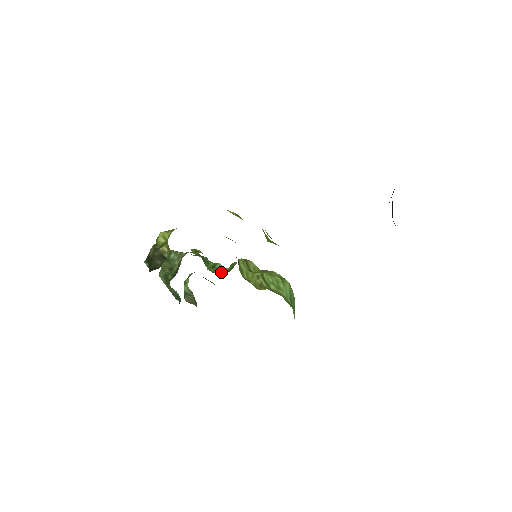
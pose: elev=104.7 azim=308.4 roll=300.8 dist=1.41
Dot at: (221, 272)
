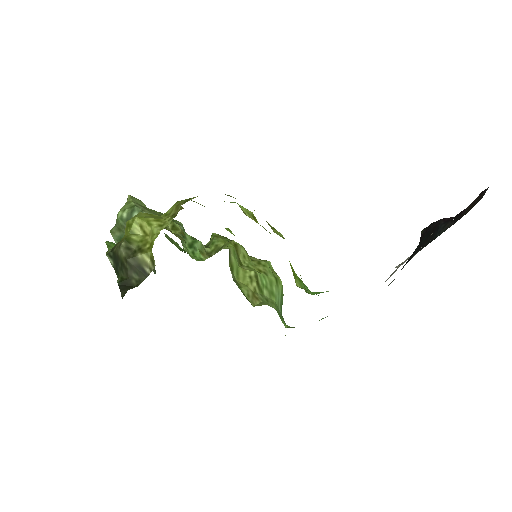
Dot at: (202, 257)
